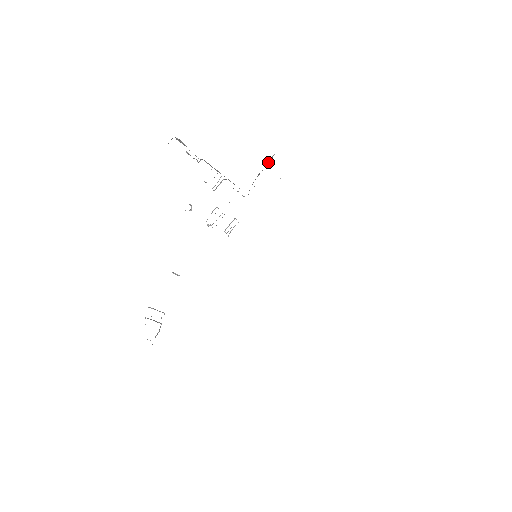
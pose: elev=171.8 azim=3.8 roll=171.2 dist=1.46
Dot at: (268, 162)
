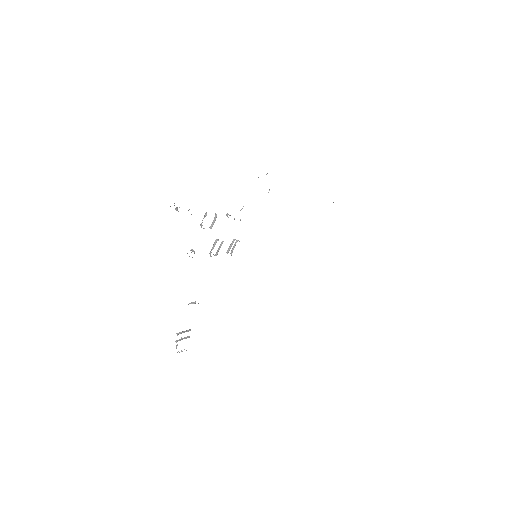
Dot at: occluded
